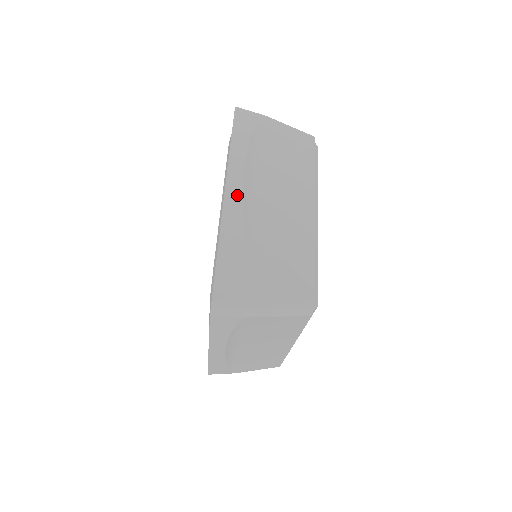
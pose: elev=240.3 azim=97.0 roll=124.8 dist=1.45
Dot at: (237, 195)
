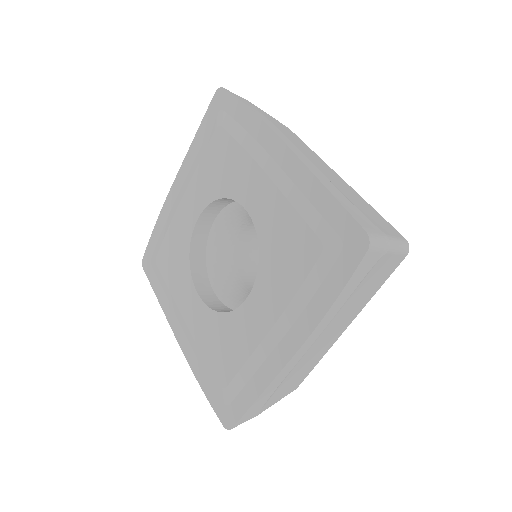
Dot at: (300, 356)
